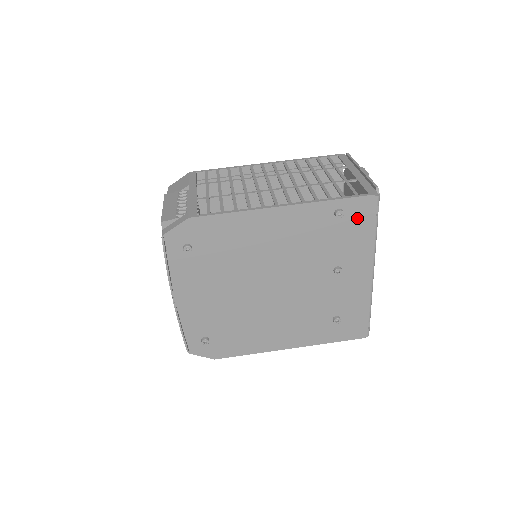
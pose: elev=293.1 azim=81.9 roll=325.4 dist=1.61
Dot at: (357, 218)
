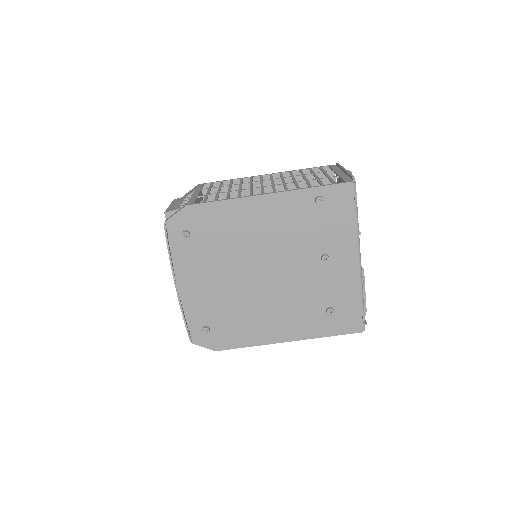
Dot at: (337, 205)
